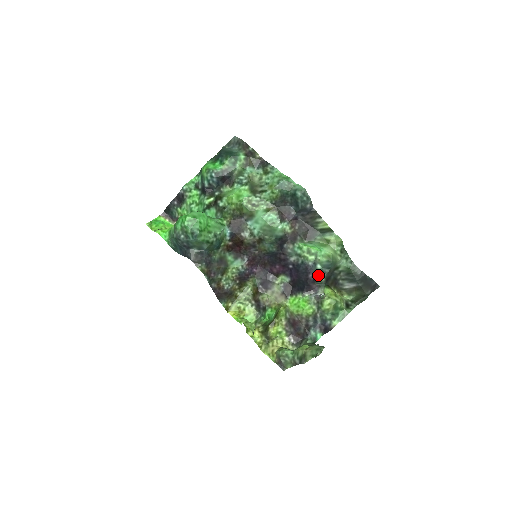
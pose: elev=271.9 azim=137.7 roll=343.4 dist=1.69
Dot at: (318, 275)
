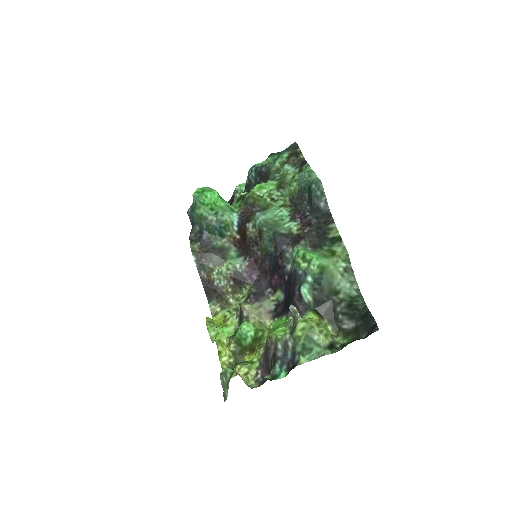
Dot at: (303, 288)
